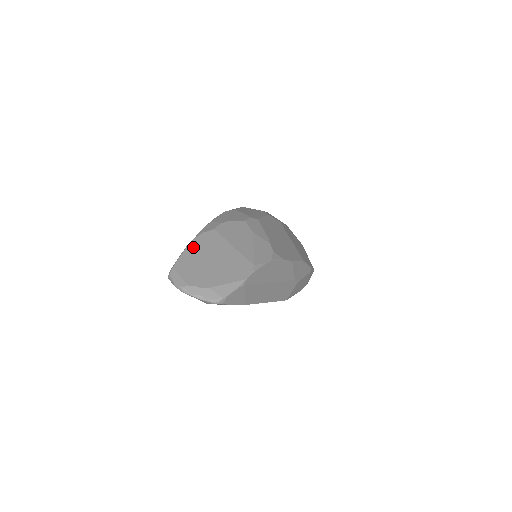
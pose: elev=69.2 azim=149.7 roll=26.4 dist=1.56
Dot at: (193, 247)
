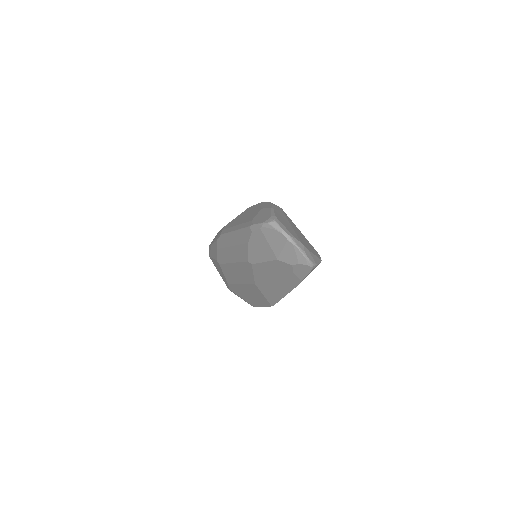
Dot at: (278, 211)
